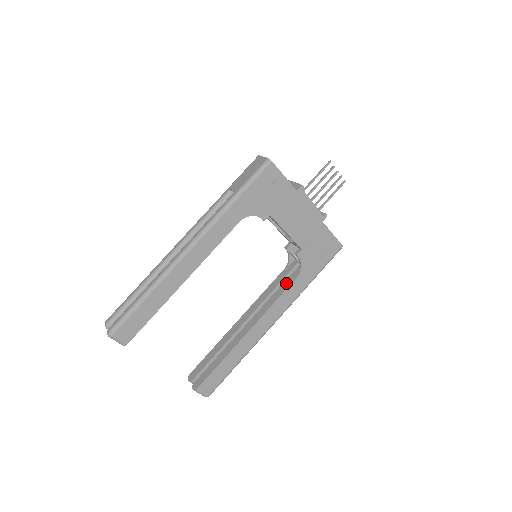
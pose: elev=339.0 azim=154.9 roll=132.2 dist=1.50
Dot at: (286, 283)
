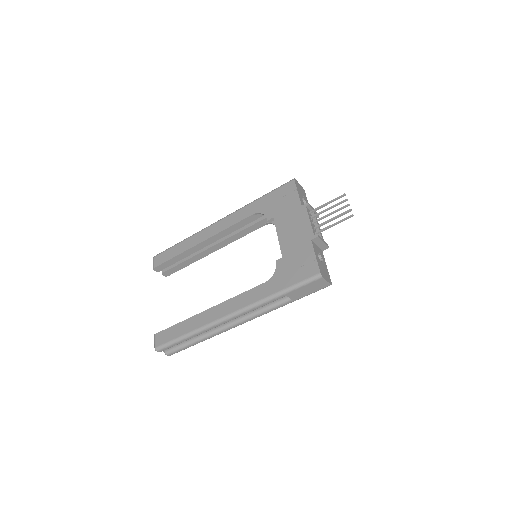
Dot at: occluded
